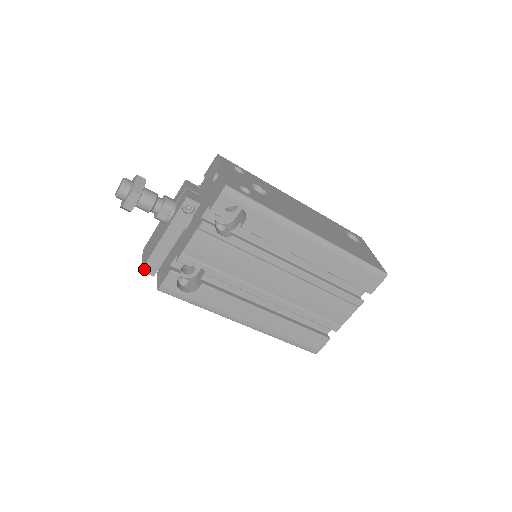
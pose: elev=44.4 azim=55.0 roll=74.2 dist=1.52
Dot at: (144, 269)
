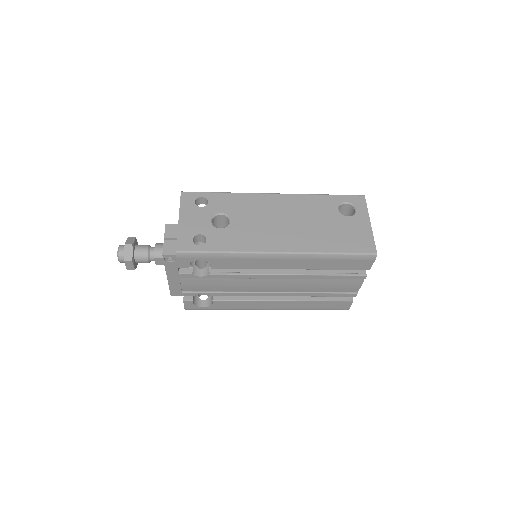
Dot at: (172, 294)
